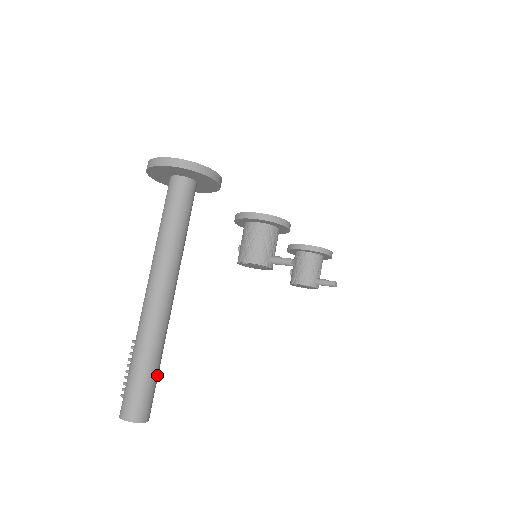
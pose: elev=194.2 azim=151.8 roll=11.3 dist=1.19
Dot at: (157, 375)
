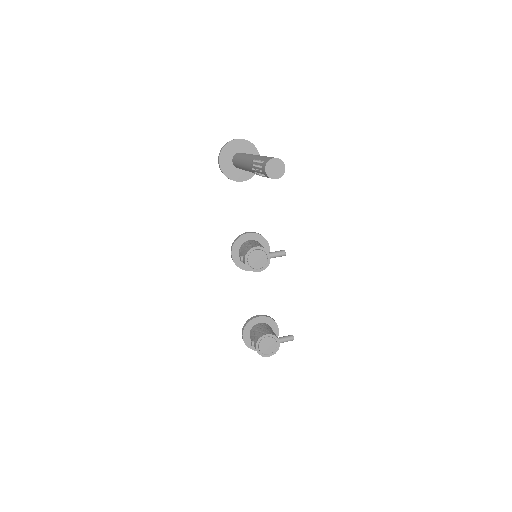
Dot at: occluded
